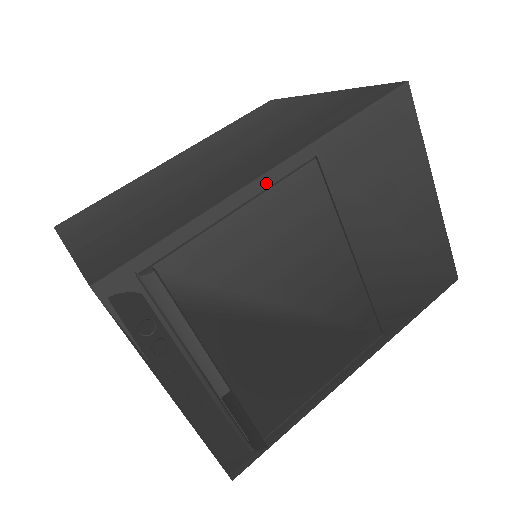
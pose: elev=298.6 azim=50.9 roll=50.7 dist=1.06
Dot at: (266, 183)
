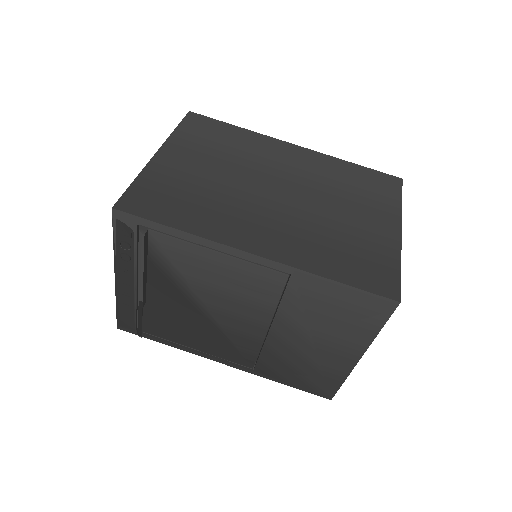
Dot at: (246, 257)
